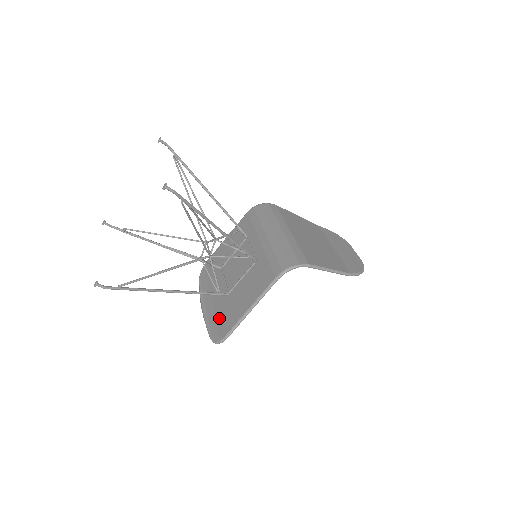
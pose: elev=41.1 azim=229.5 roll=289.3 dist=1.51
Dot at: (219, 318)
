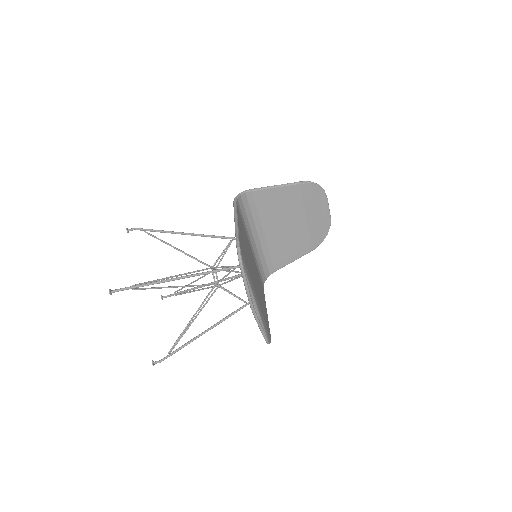
Dot at: occluded
